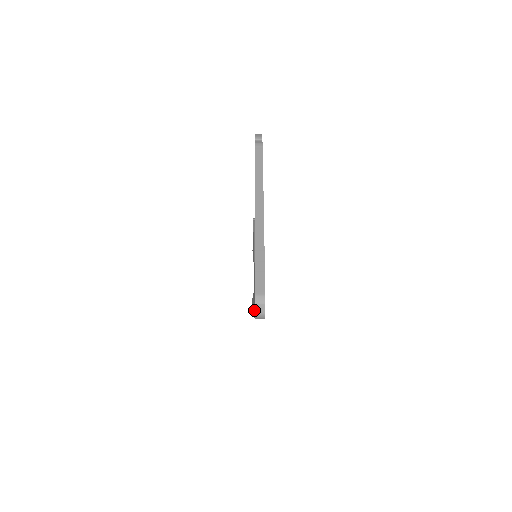
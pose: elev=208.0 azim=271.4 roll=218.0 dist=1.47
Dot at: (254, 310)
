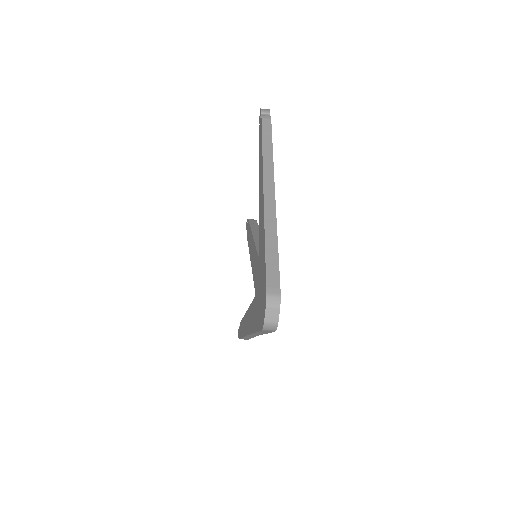
Dot at: (259, 320)
